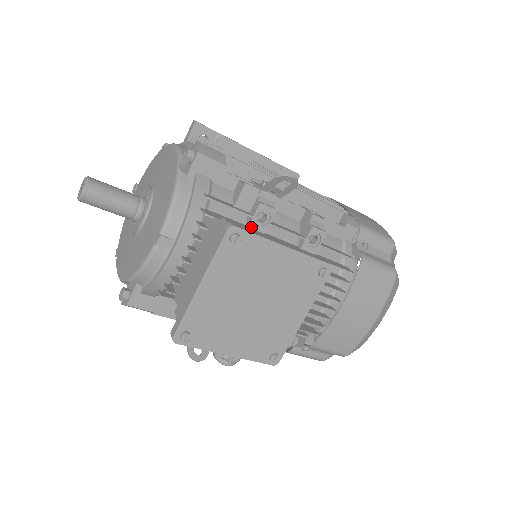
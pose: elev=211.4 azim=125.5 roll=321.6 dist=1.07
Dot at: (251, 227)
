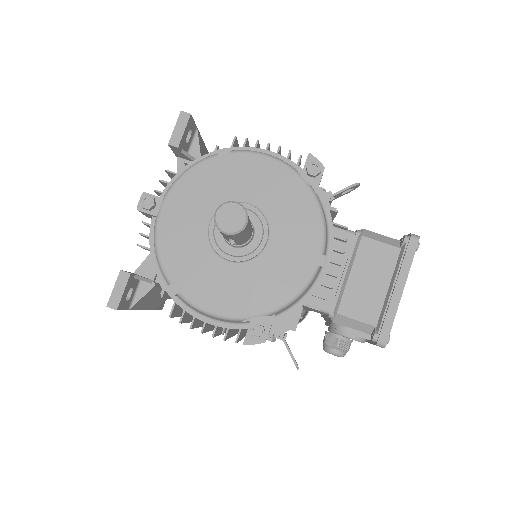
Dot at: occluded
